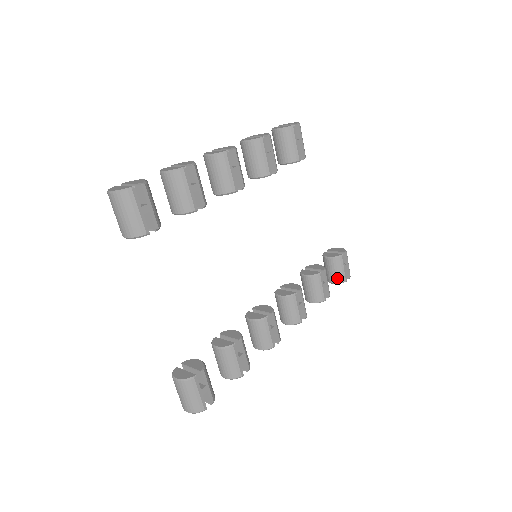
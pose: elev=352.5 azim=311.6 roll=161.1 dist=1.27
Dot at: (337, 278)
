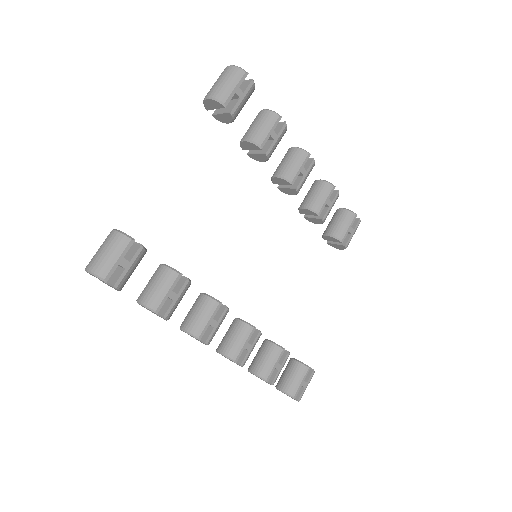
Dot at: (288, 386)
